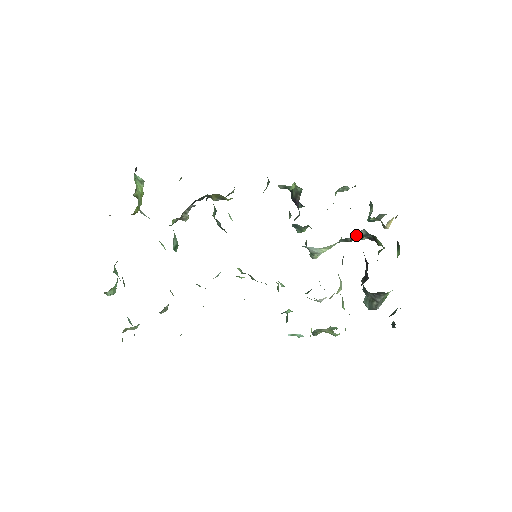
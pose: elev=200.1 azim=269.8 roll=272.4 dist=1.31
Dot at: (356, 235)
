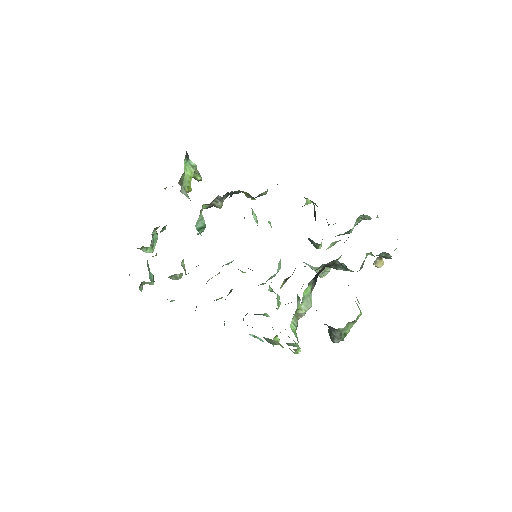
Dot at: (332, 263)
